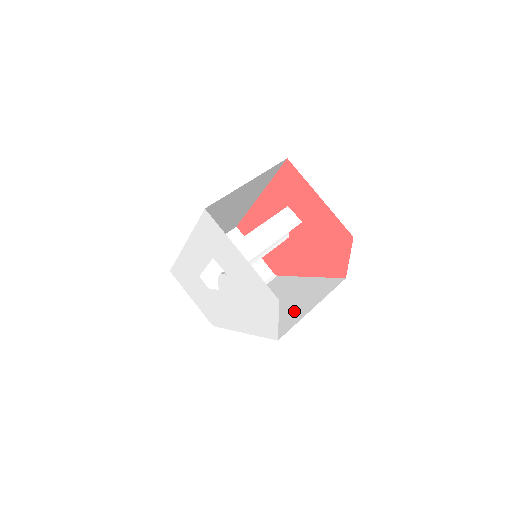
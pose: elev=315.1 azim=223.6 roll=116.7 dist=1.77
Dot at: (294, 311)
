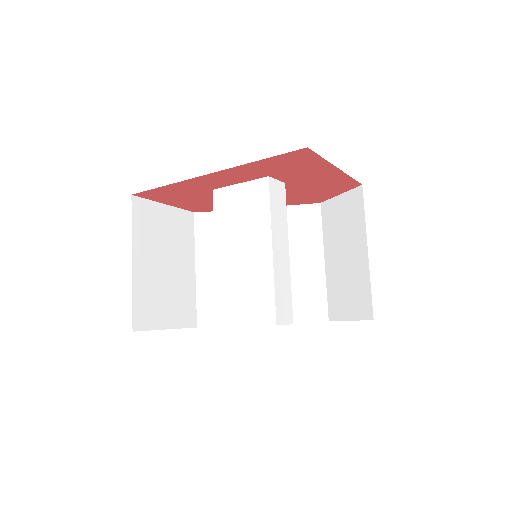
Dot at: (303, 273)
